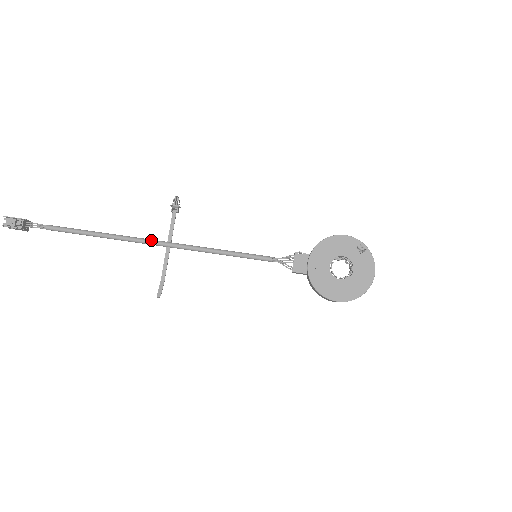
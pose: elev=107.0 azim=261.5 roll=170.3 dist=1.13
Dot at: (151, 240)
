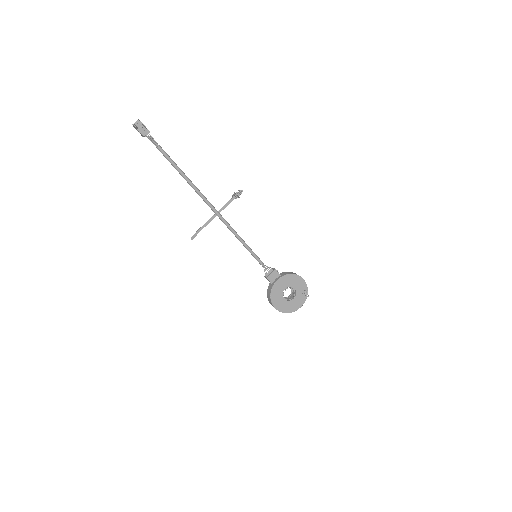
Dot at: (211, 204)
